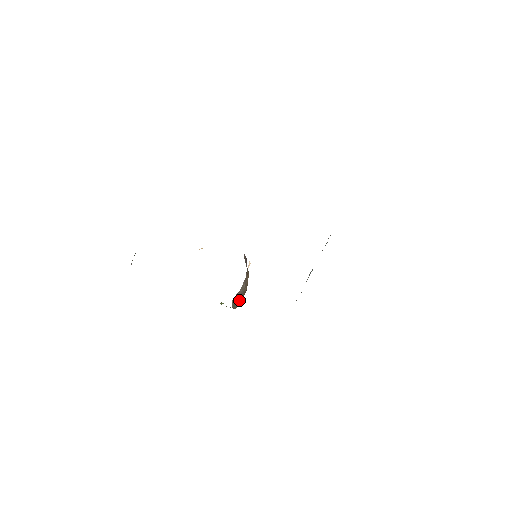
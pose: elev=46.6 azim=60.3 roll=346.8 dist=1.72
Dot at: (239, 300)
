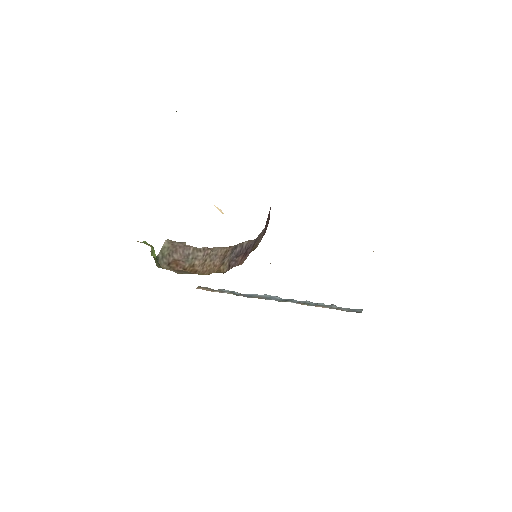
Dot at: (176, 265)
